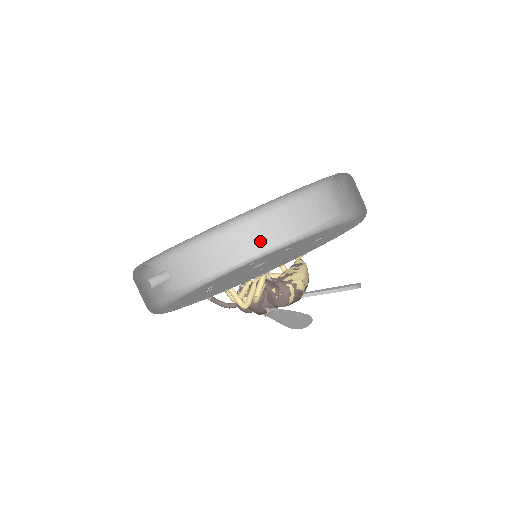
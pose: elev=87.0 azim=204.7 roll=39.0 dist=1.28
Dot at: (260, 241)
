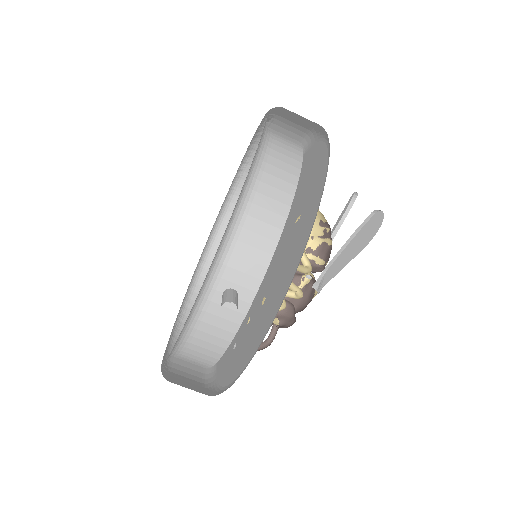
Dot at: (288, 169)
